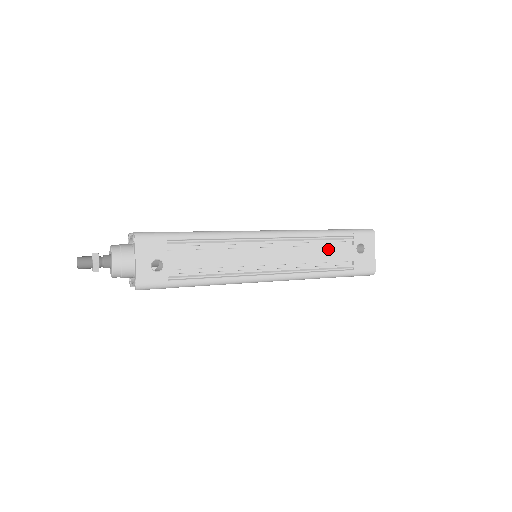
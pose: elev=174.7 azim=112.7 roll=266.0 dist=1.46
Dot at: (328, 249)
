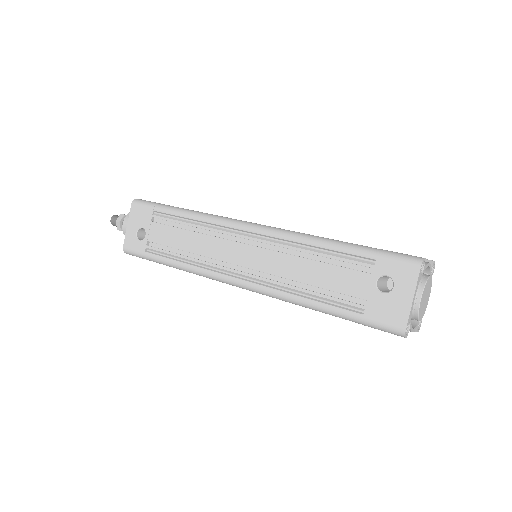
Dot at: (326, 268)
